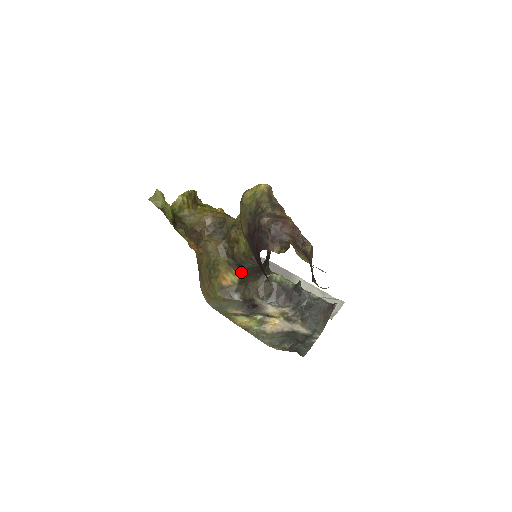
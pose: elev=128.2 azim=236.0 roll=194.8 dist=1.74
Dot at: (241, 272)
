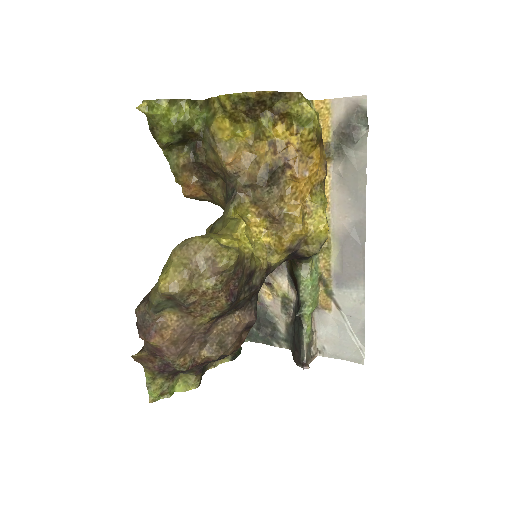
Dot at: occluded
